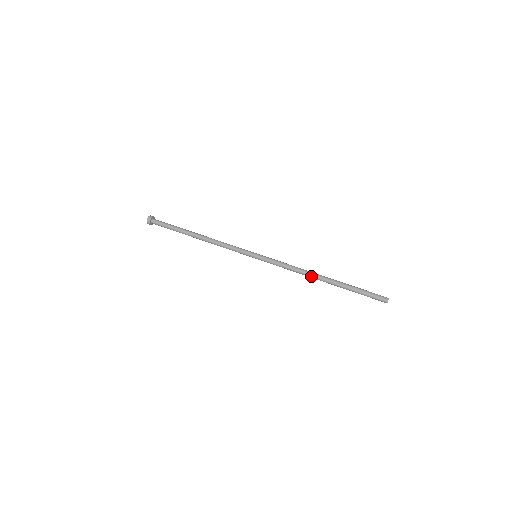
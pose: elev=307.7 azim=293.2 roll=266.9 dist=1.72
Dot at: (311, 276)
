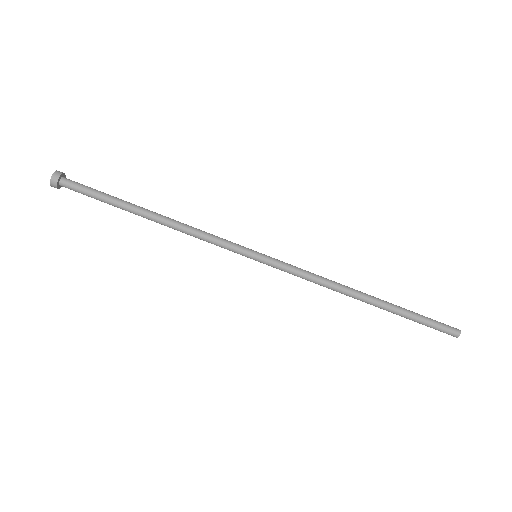
Dot at: occluded
